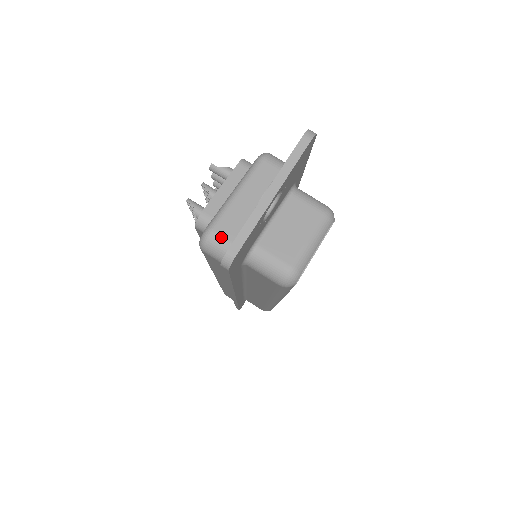
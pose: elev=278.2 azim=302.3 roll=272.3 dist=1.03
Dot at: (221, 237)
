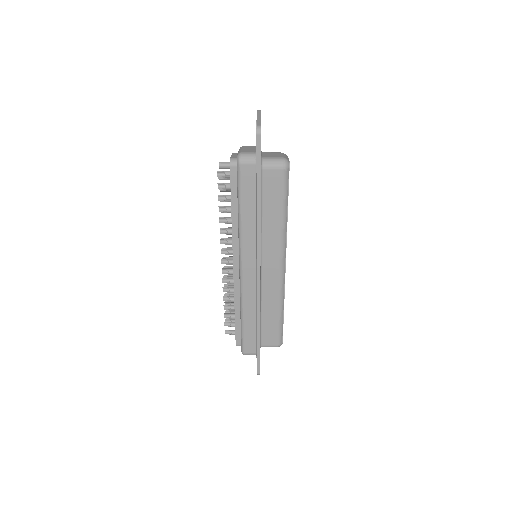
Dot at: (246, 152)
